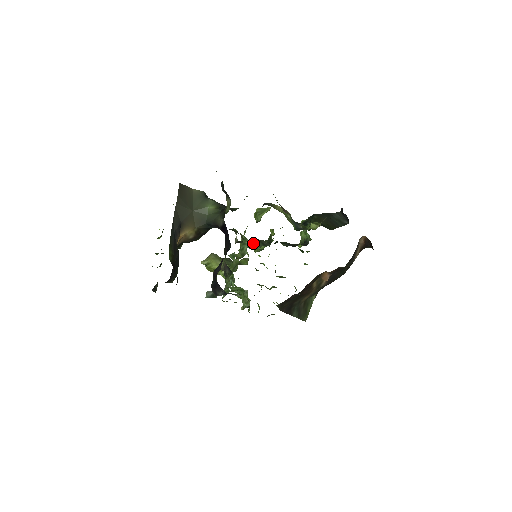
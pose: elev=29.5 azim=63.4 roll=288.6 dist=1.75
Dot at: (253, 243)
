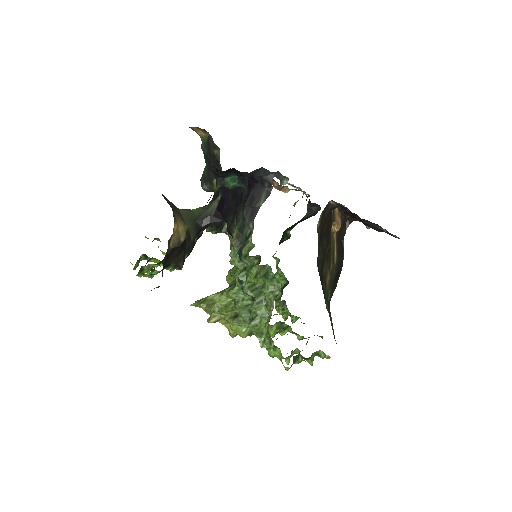
Dot at: occluded
